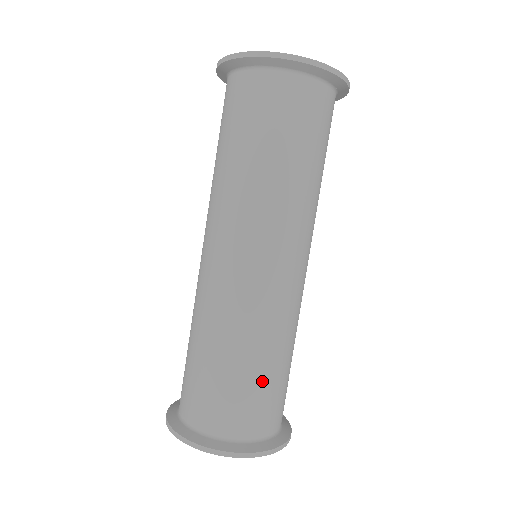
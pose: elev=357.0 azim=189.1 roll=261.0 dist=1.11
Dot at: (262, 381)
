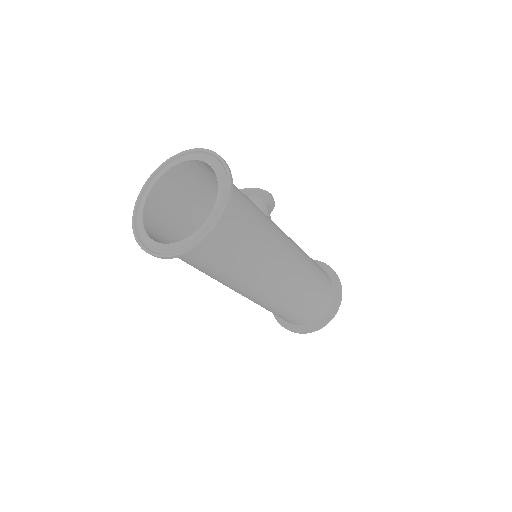
Dot at: (313, 302)
